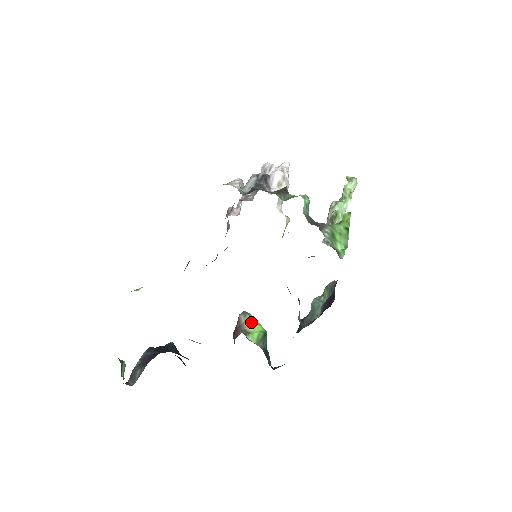
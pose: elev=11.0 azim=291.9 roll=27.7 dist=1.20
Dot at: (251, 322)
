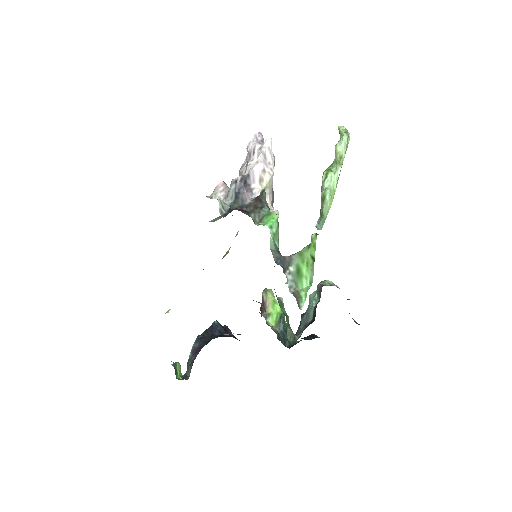
Dot at: (271, 301)
